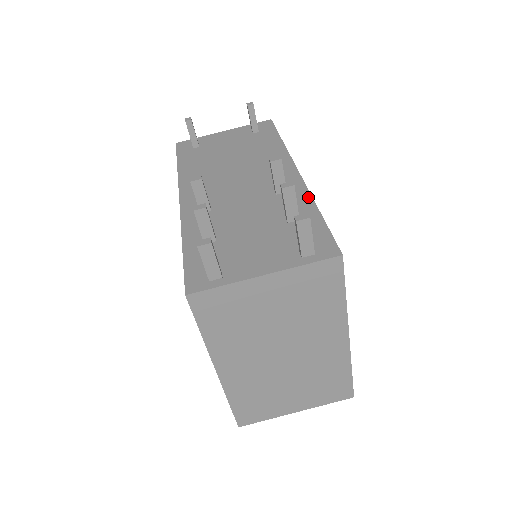
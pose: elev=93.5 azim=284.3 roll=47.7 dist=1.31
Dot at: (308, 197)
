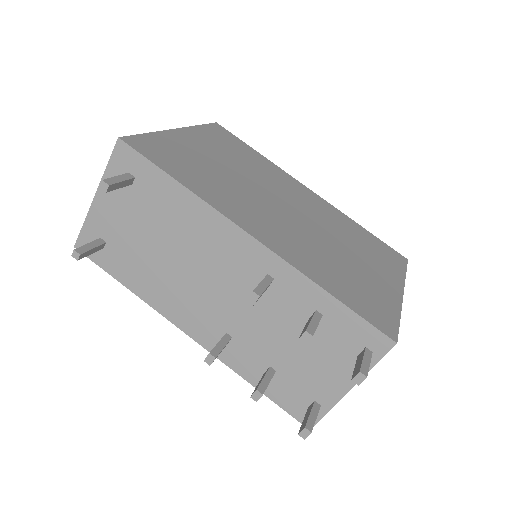
Dot at: (302, 279)
